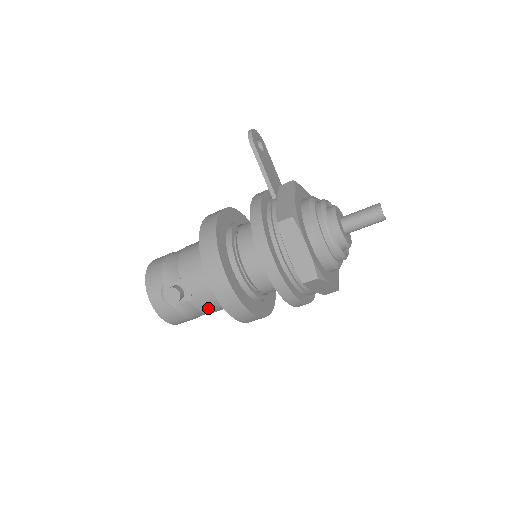
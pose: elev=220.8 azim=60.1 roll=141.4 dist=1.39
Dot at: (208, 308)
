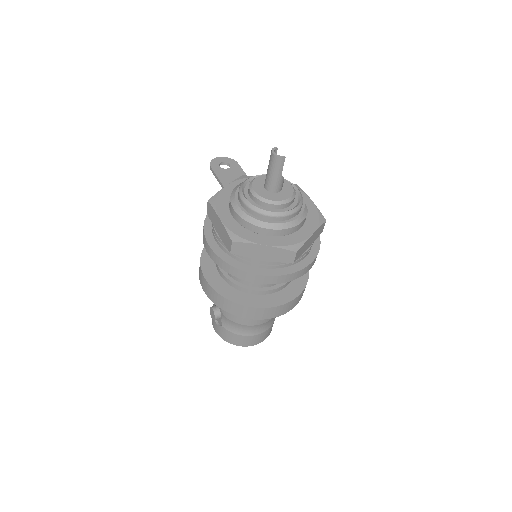
Dot at: (237, 317)
